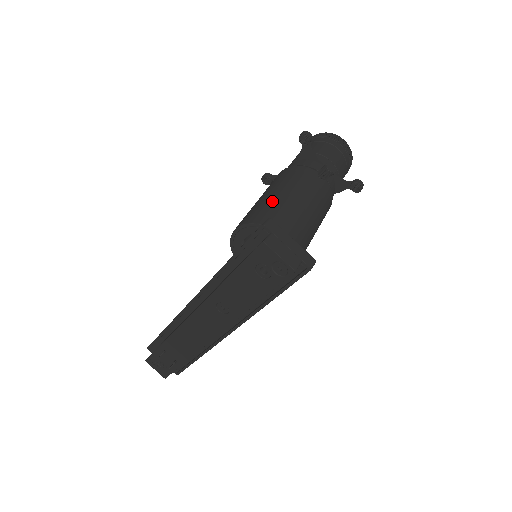
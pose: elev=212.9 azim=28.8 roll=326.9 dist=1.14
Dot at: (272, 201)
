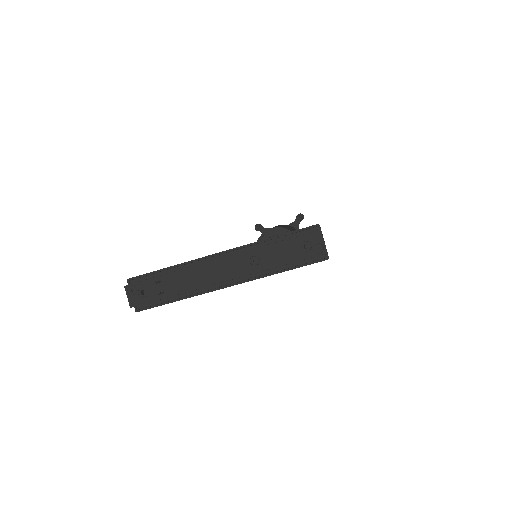
Dot at: (291, 229)
